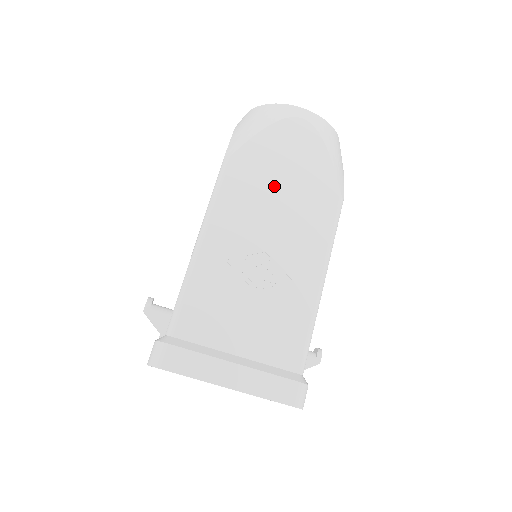
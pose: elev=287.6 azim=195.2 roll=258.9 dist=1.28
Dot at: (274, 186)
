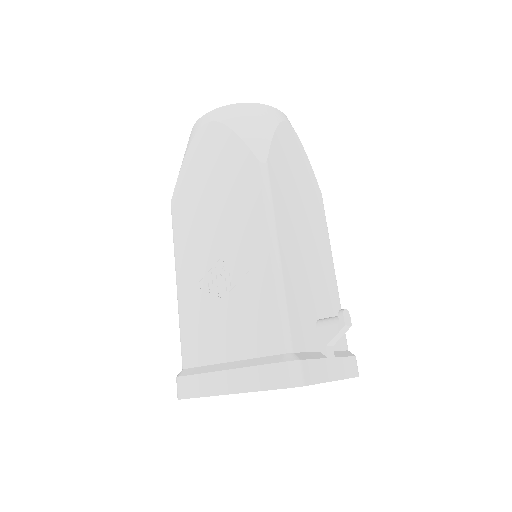
Dot at: (207, 198)
